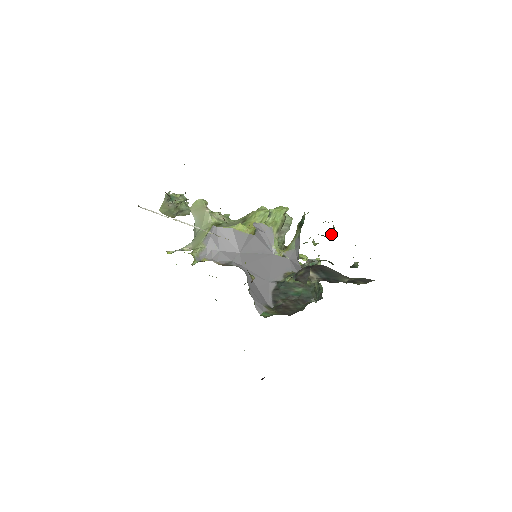
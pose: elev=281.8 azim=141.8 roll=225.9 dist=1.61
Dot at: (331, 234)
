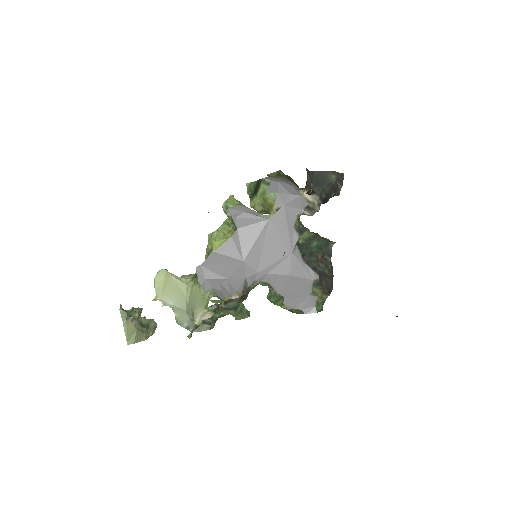
Dot at: occluded
